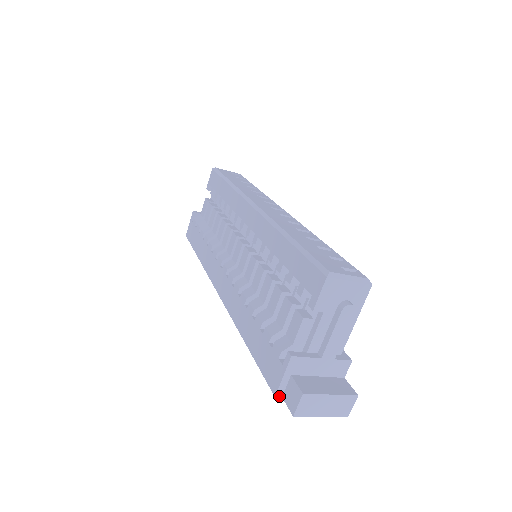
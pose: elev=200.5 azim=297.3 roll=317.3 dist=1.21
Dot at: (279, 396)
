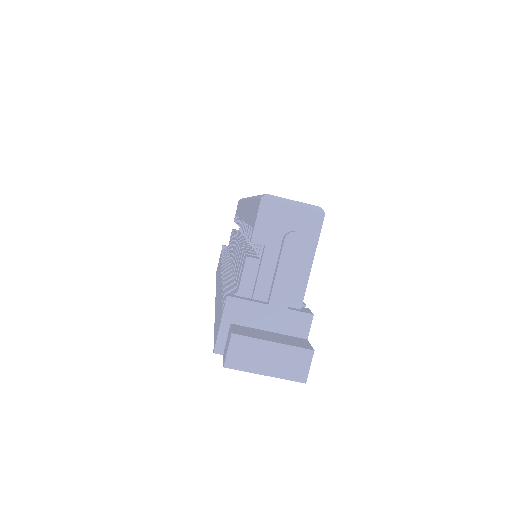
Dot at: (219, 353)
